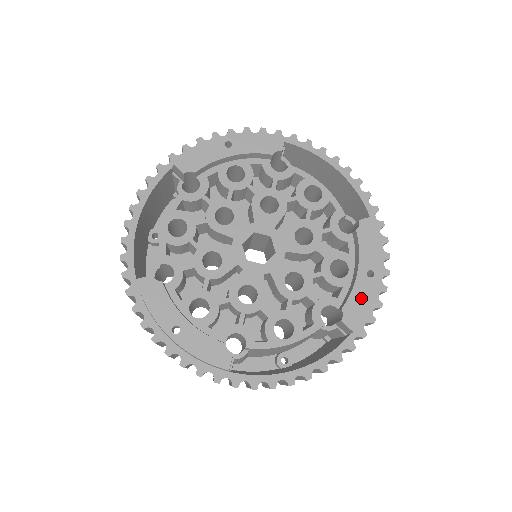
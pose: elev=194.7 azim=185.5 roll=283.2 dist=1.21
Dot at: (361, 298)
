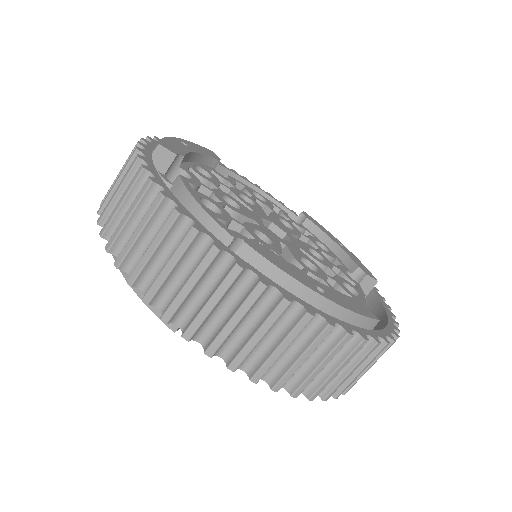
Dot at: (356, 260)
